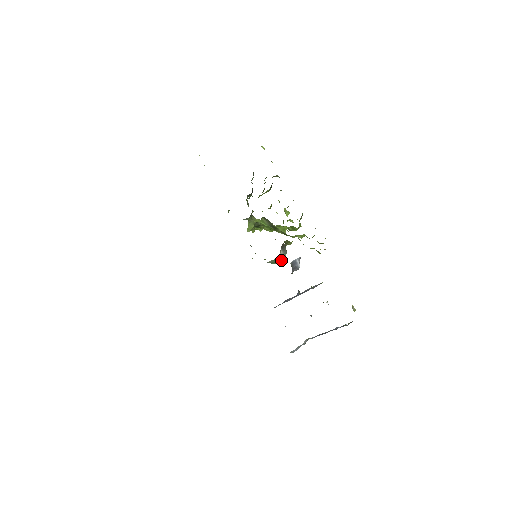
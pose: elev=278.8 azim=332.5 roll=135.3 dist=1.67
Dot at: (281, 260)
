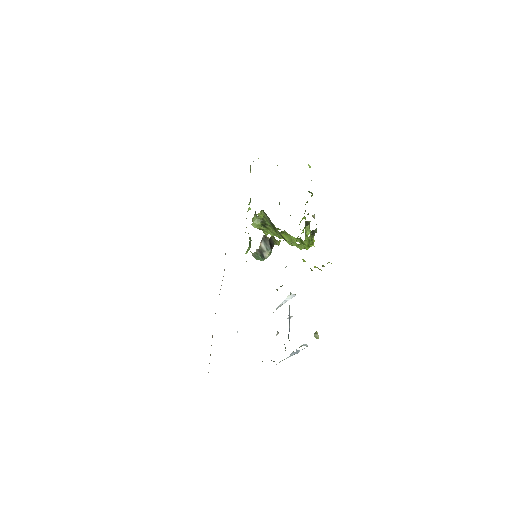
Dot at: (263, 256)
